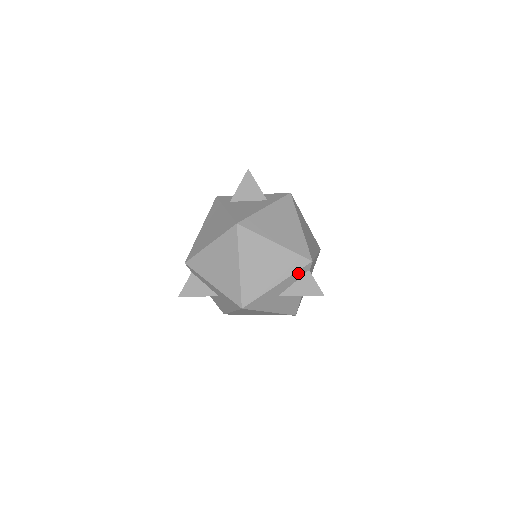
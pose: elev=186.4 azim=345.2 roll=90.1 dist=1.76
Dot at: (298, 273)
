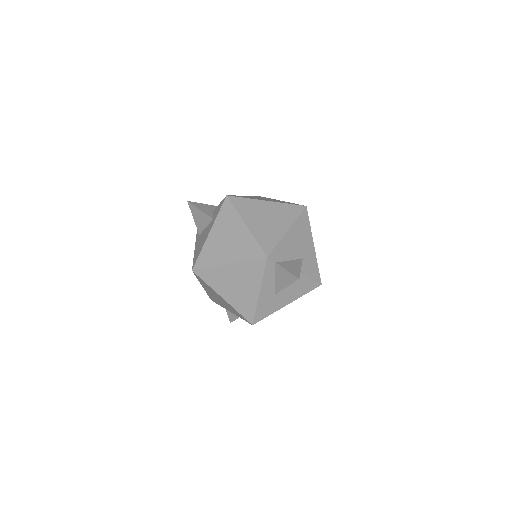
Dot at: (267, 272)
